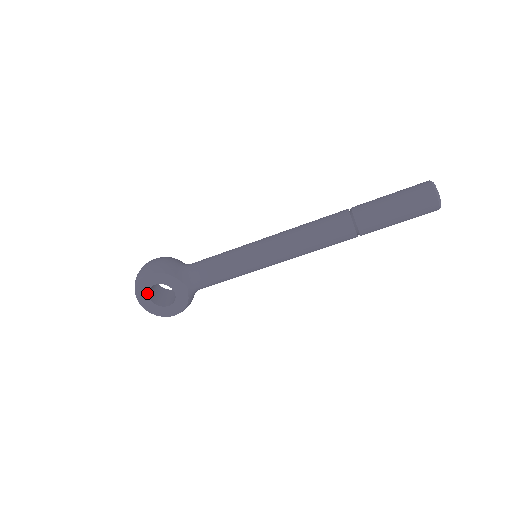
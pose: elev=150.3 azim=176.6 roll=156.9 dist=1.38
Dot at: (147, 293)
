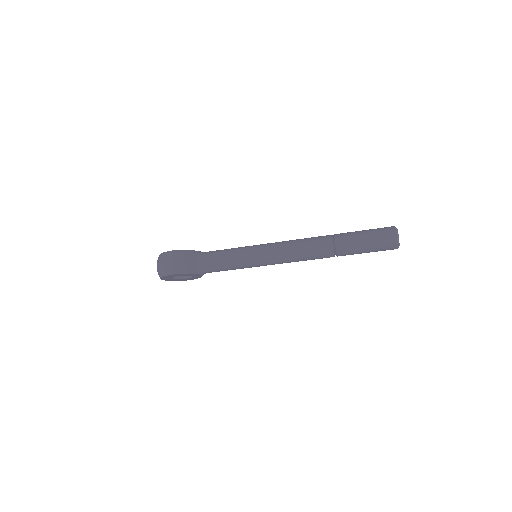
Dot at: (170, 278)
